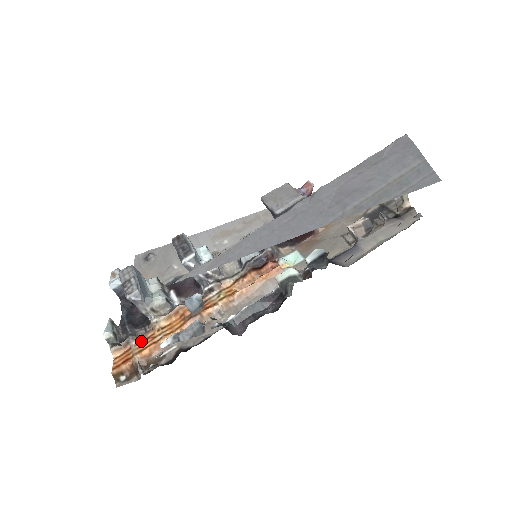
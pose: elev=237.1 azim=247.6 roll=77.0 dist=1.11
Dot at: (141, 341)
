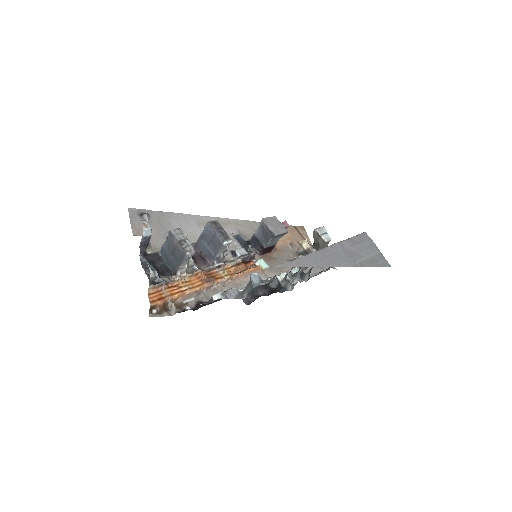
Dot at: (170, 287)
